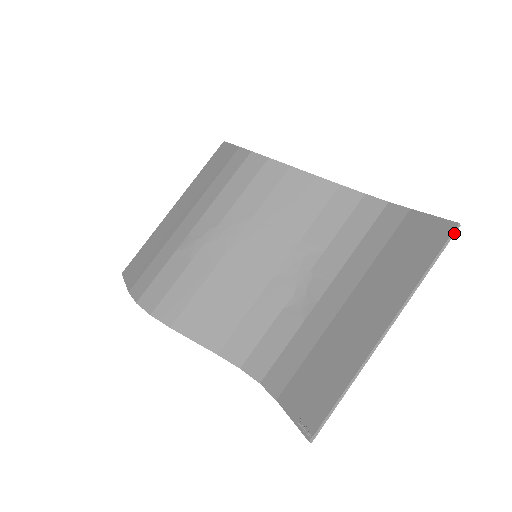
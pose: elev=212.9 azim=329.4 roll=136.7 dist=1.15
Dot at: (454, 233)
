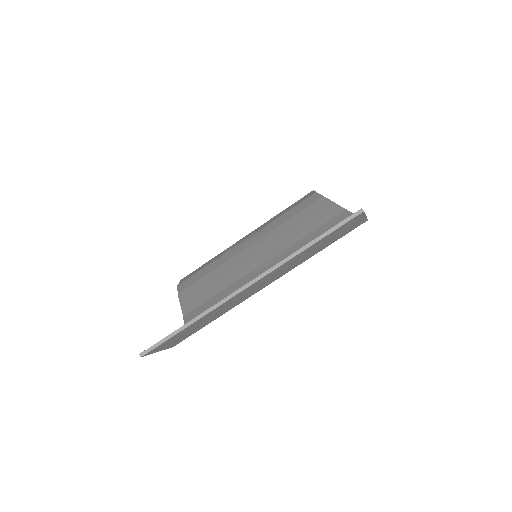
Dot at: (353, 217)
